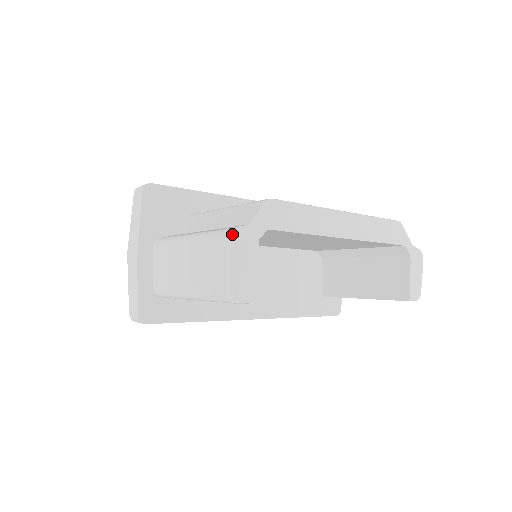
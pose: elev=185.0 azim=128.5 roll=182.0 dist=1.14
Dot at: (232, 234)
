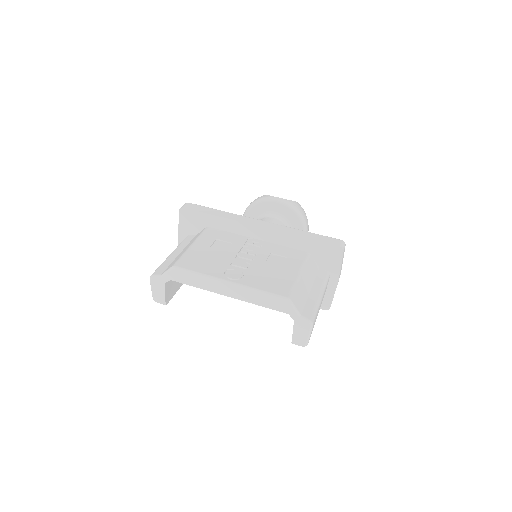
Dot at: (151, 278)
